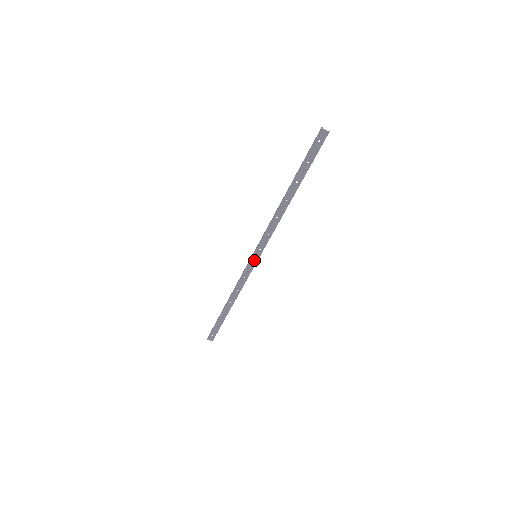
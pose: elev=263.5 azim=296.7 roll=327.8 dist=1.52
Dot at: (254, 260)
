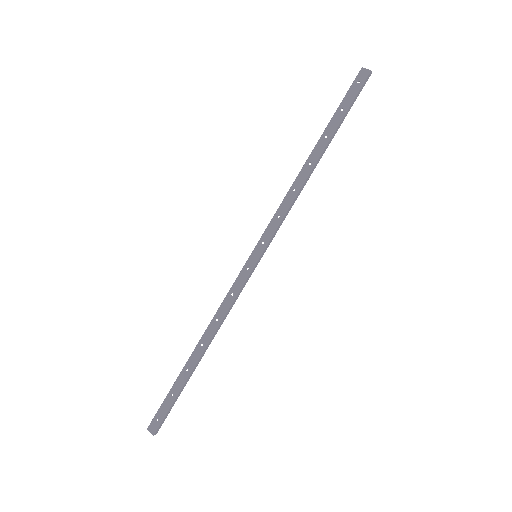
Dot at: (252, 262)
